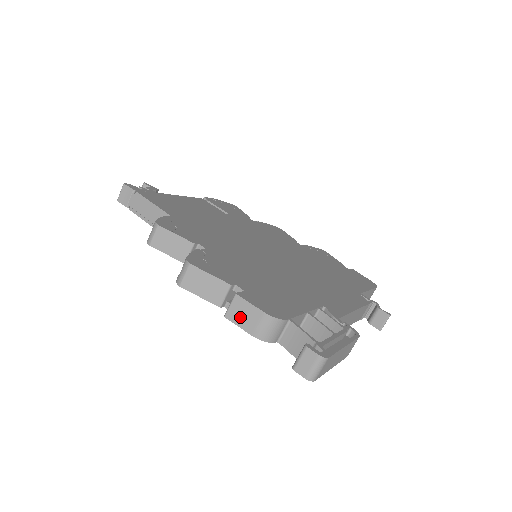
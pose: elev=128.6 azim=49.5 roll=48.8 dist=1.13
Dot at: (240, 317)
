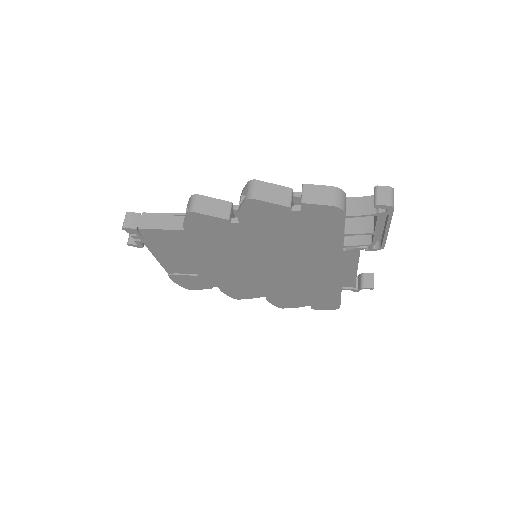
Dot at: (314, 197)
